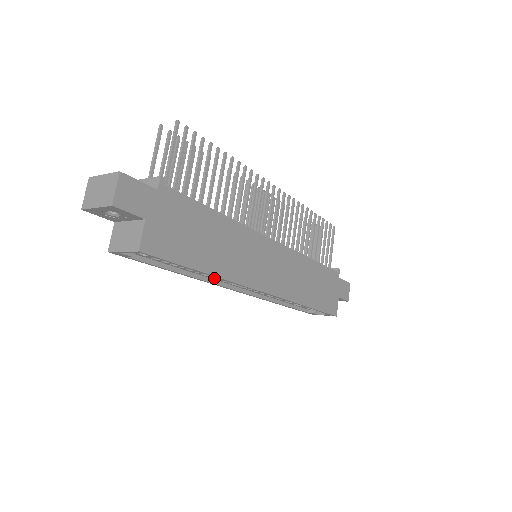
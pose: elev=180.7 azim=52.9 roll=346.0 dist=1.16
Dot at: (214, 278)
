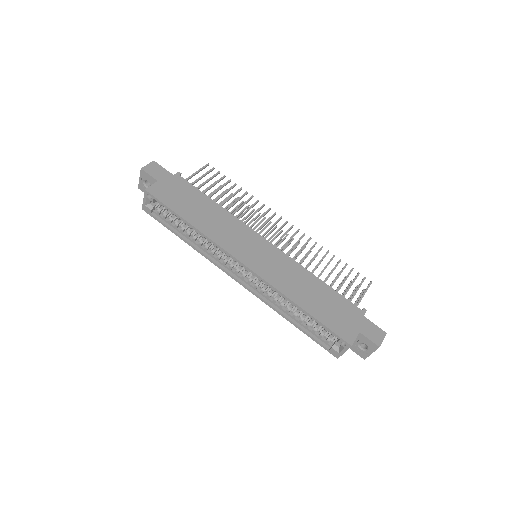
Dot at: (211, 254)
